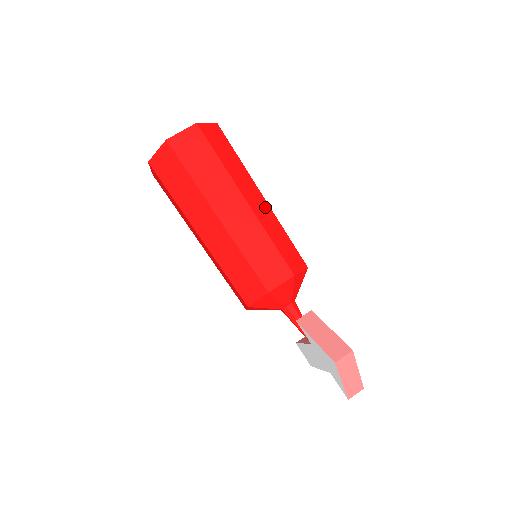
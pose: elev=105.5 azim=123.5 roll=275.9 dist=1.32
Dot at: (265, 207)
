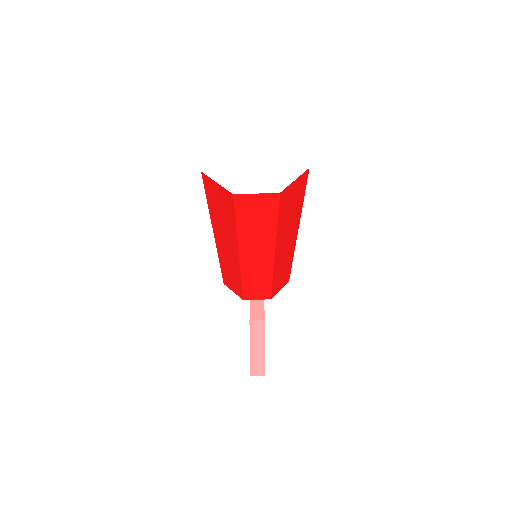
Dot at: (290, 249)
